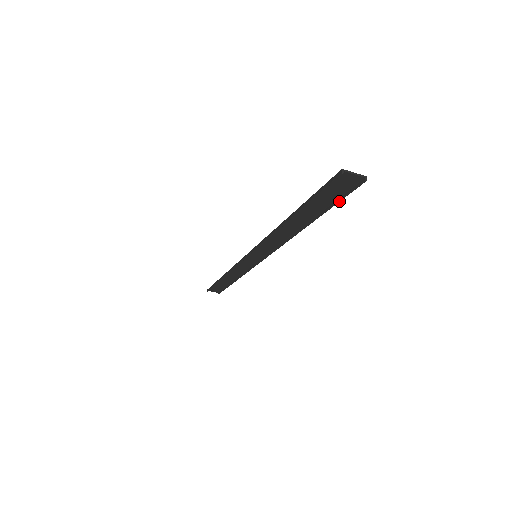
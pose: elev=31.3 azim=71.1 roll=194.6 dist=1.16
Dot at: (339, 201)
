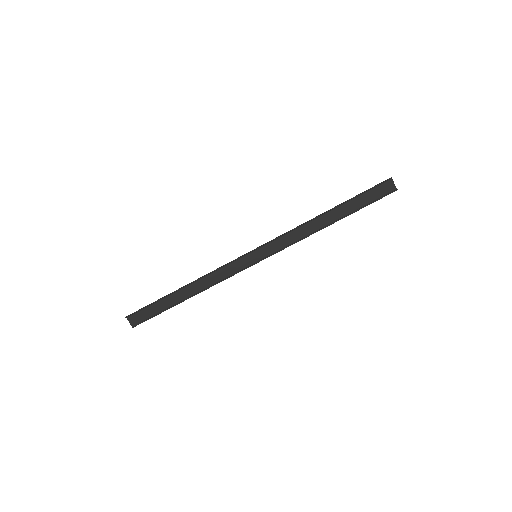
Dot at: occluded
